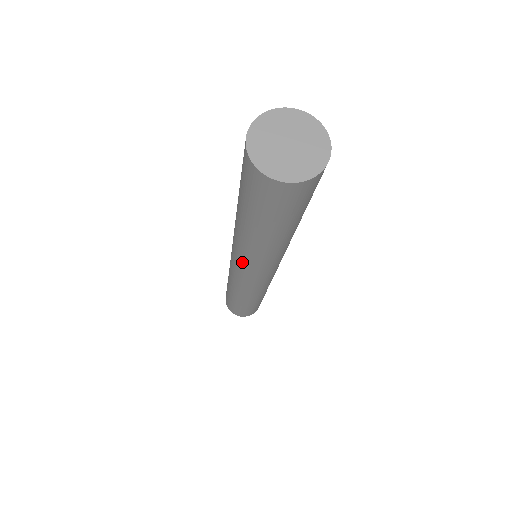
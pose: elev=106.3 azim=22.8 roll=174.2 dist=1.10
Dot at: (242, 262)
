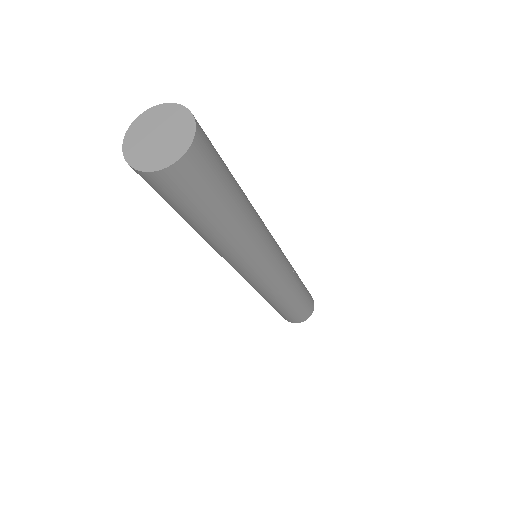
Dot at: (247, 266)
